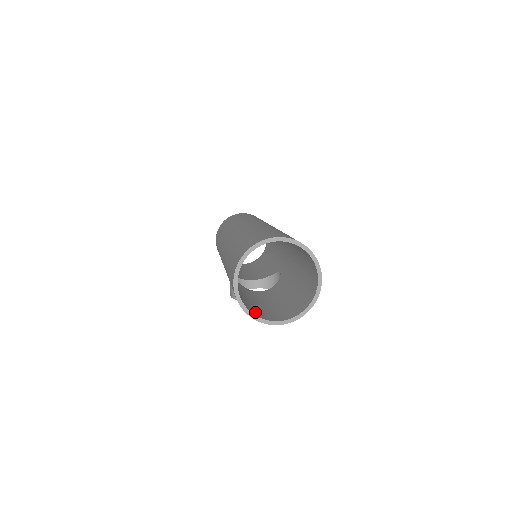
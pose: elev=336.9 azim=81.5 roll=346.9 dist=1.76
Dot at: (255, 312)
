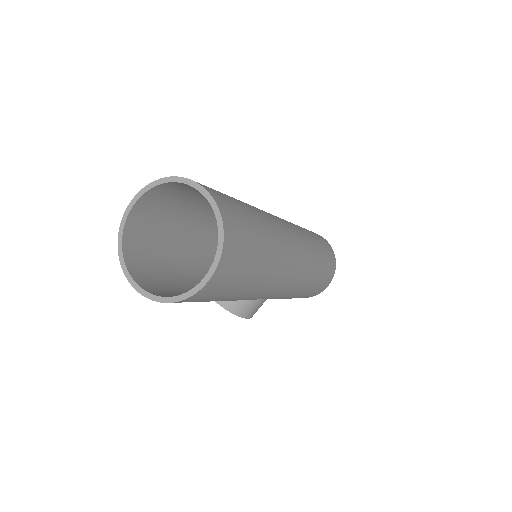
Dot at: (135, 257)
